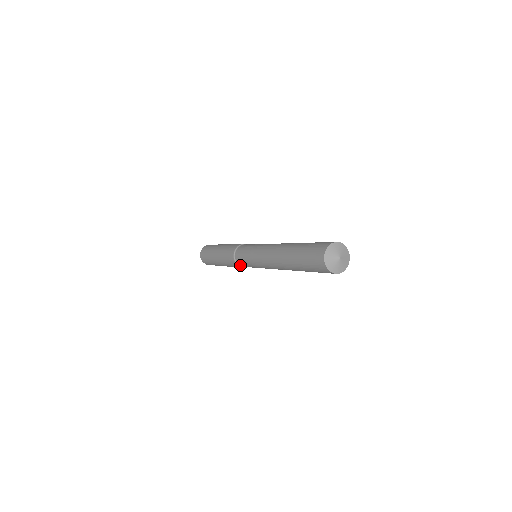
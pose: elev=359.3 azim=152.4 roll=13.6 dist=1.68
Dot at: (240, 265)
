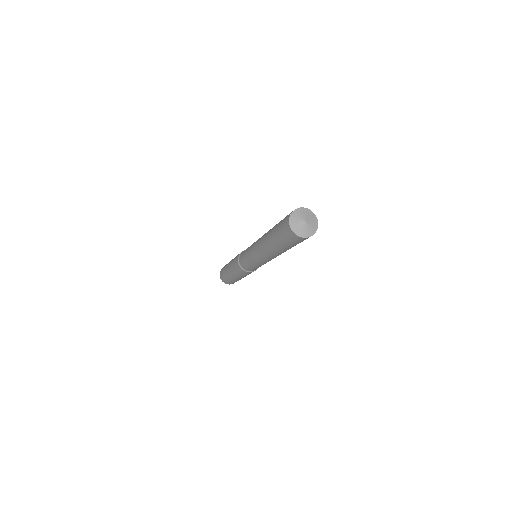
Dot at: (250, 271)
